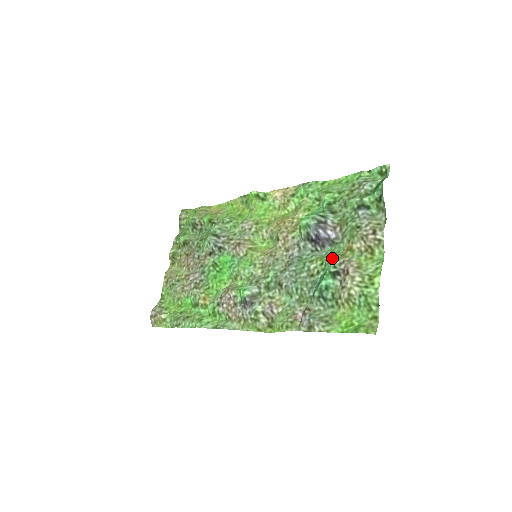
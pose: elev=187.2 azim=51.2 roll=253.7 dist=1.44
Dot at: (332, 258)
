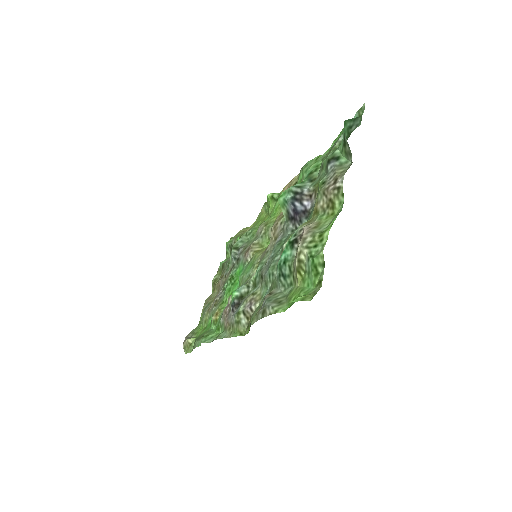
Dot at: occluded
